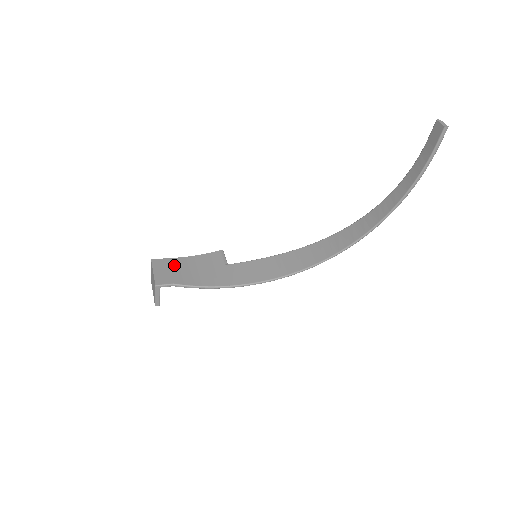
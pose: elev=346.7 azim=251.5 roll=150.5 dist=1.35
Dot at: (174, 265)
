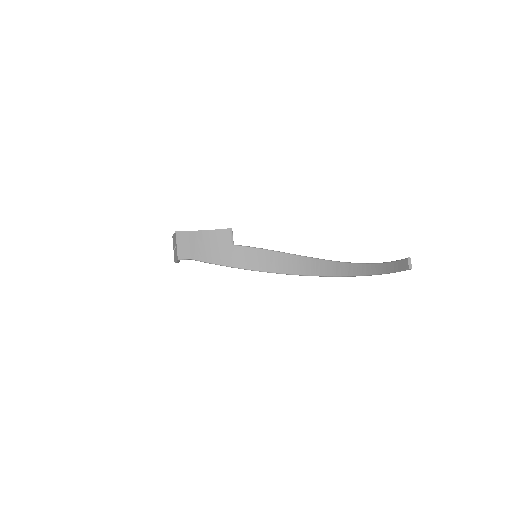
Dot at: (193, 239)
